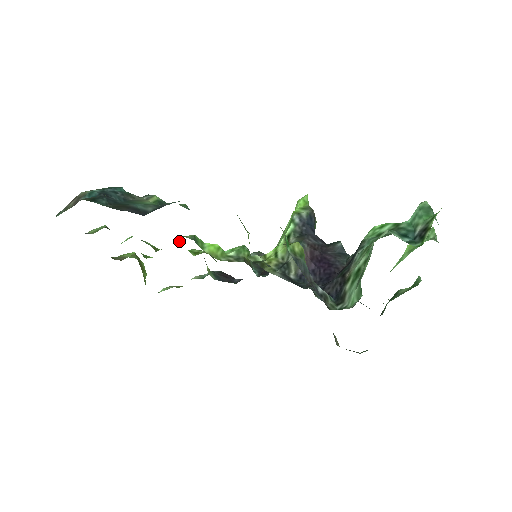
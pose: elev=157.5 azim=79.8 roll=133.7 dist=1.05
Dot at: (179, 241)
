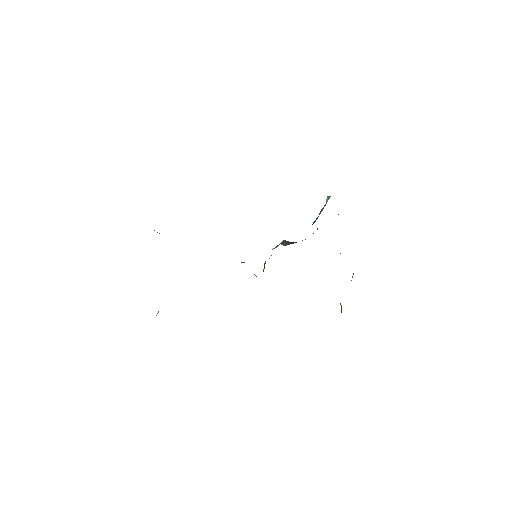
Dot at: occluded
